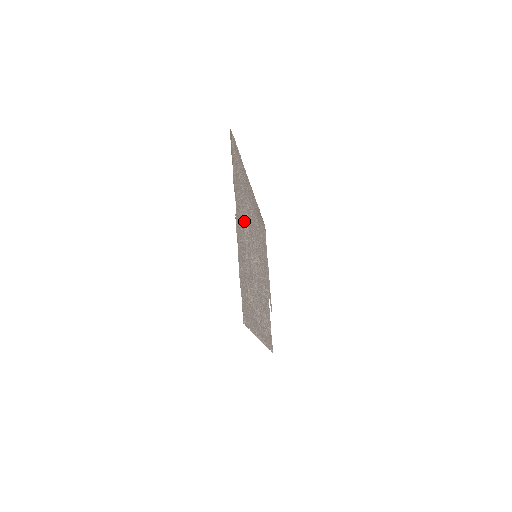
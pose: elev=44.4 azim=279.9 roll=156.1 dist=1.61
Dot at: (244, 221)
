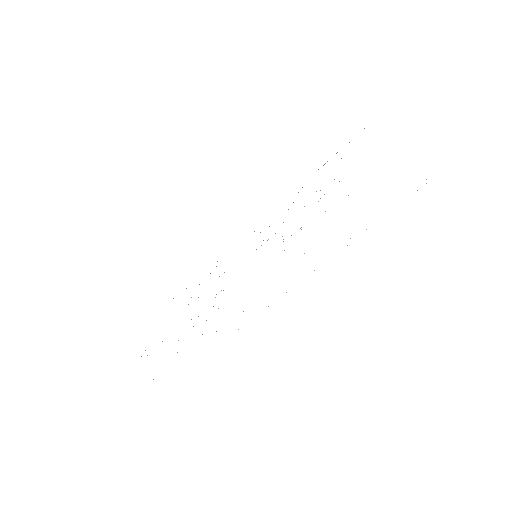
Dot at: occluded
